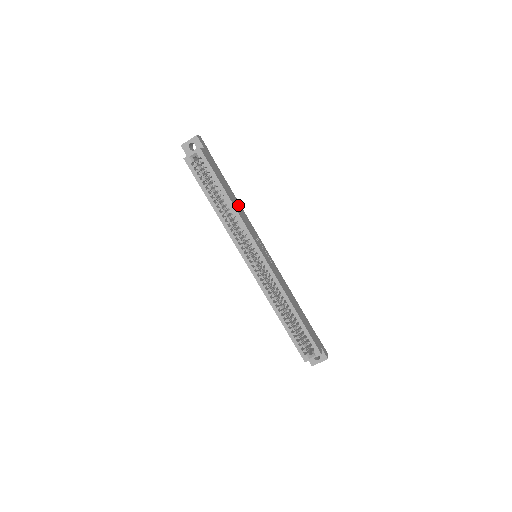
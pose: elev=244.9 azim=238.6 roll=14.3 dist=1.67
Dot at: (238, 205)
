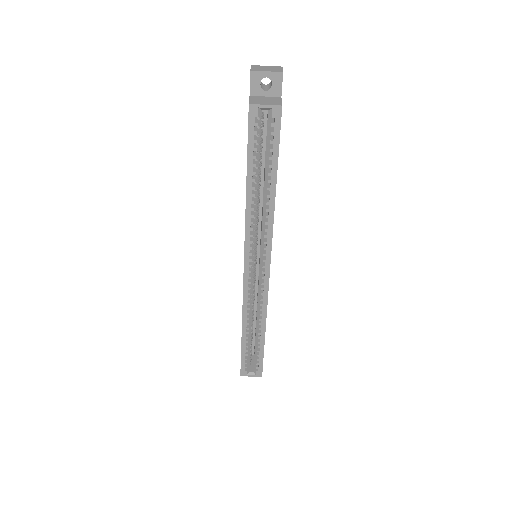
Dot at: occluded
